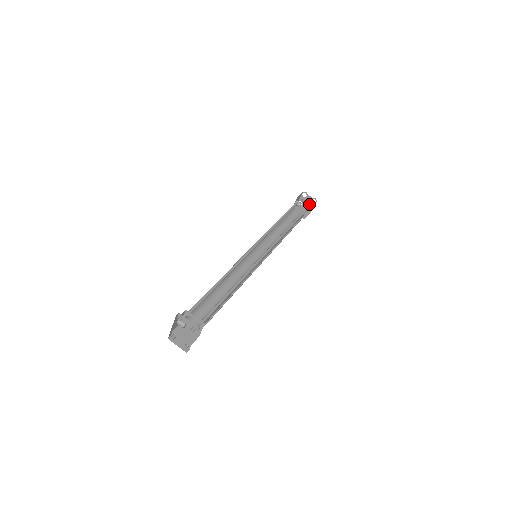
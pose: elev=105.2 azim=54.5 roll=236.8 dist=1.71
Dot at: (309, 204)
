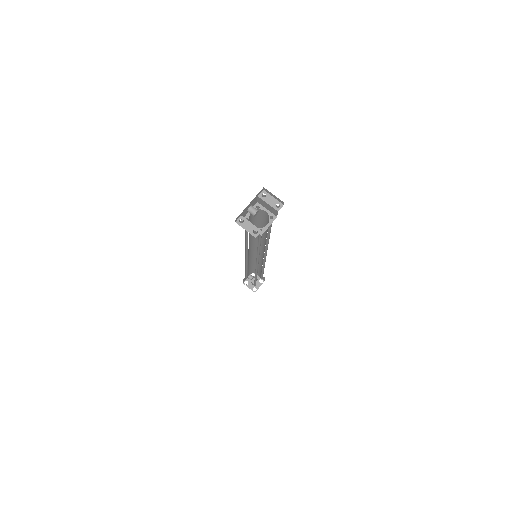
Dot at: occluded
